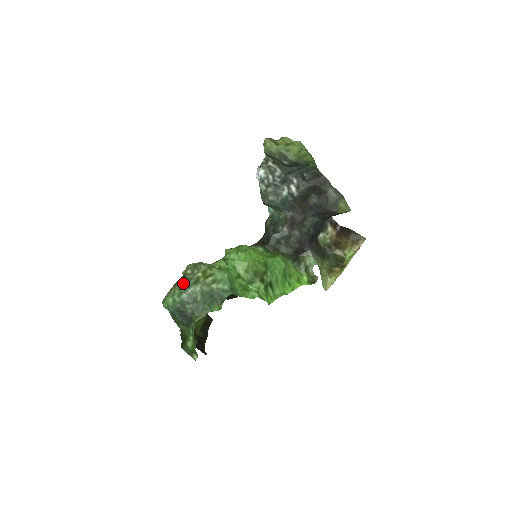
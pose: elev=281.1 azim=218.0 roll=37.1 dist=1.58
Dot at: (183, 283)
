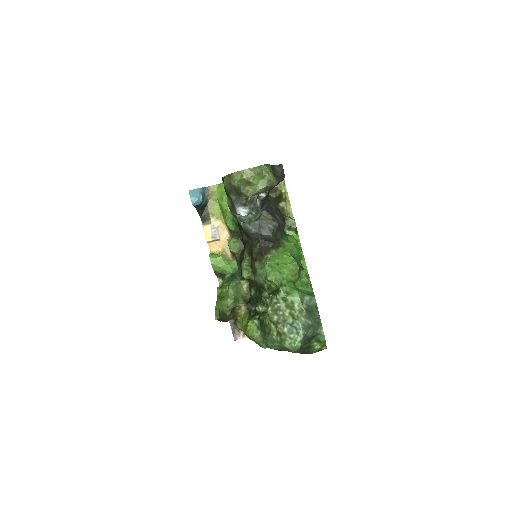
Dot at: (289, 327)
